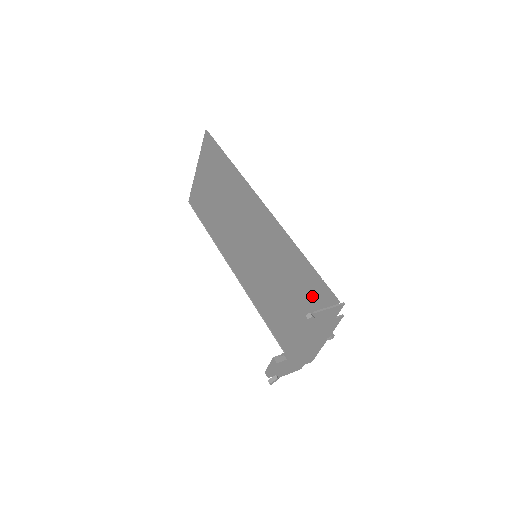
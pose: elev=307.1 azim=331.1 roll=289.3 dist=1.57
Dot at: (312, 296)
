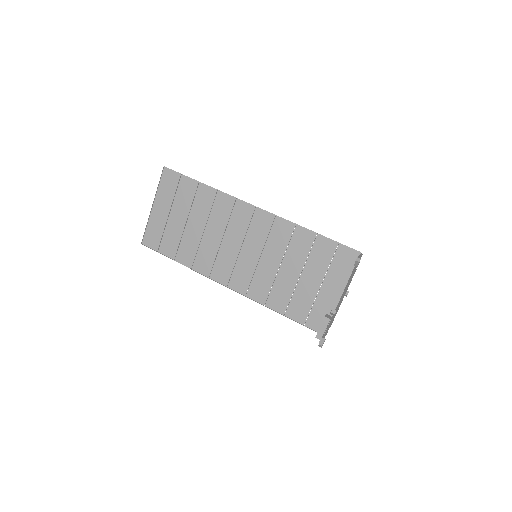
Dot at: (331, 261)
